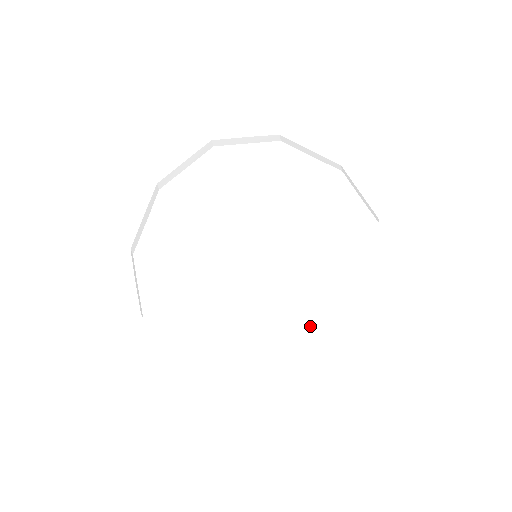
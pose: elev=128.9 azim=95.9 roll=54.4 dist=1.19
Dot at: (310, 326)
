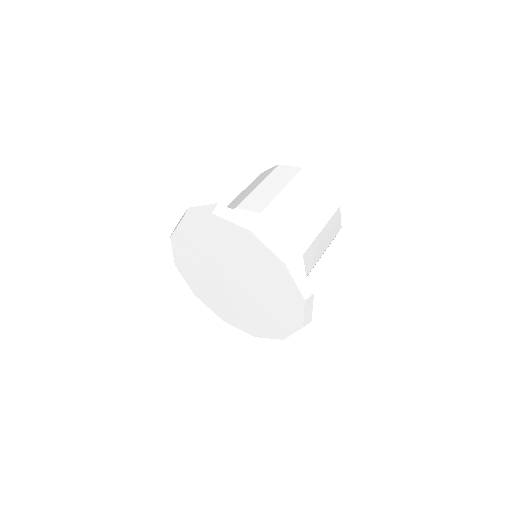
Dot at: (258, 318)
